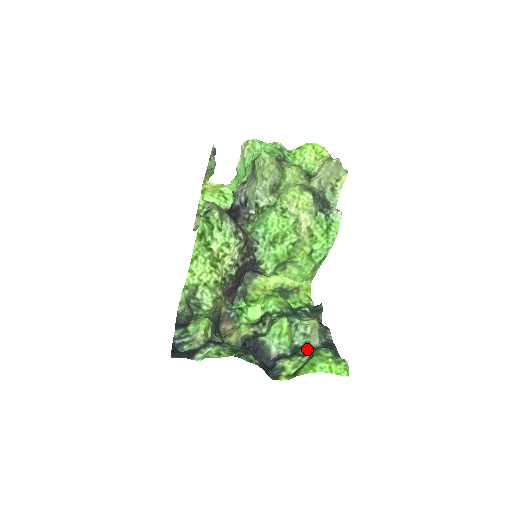
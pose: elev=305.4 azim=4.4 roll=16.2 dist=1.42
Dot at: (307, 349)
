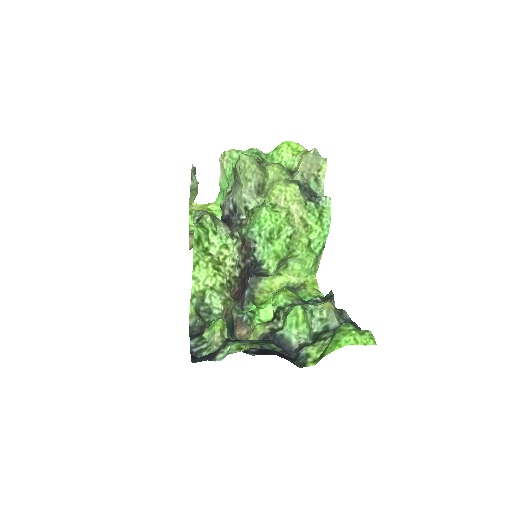
Dot at: (327, 332)
